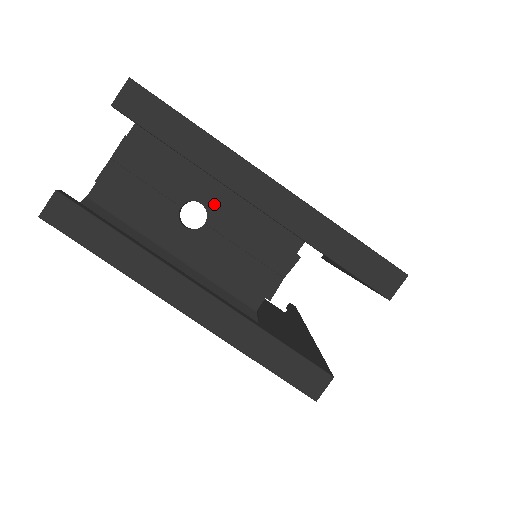
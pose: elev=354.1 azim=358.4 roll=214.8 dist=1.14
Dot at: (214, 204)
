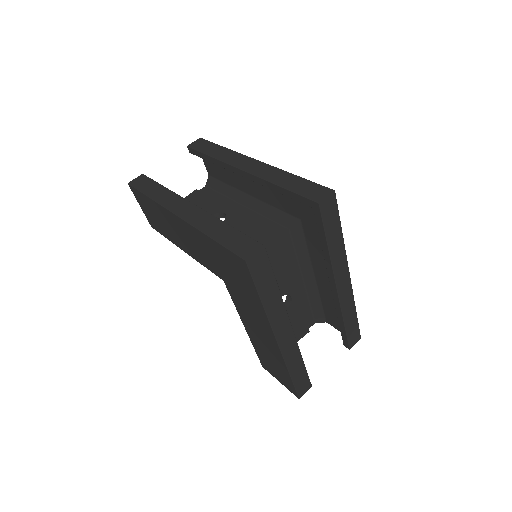
Dot at: (232, 213)
